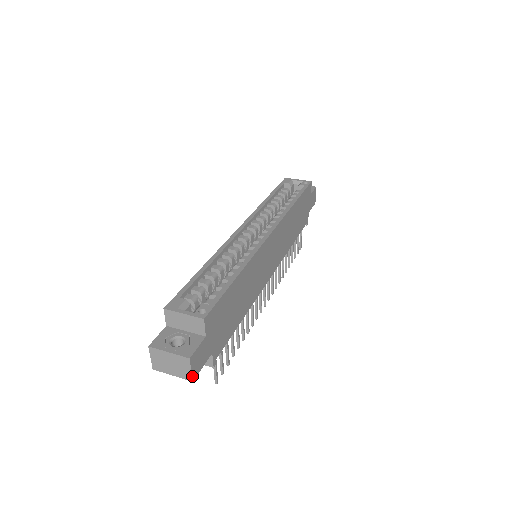
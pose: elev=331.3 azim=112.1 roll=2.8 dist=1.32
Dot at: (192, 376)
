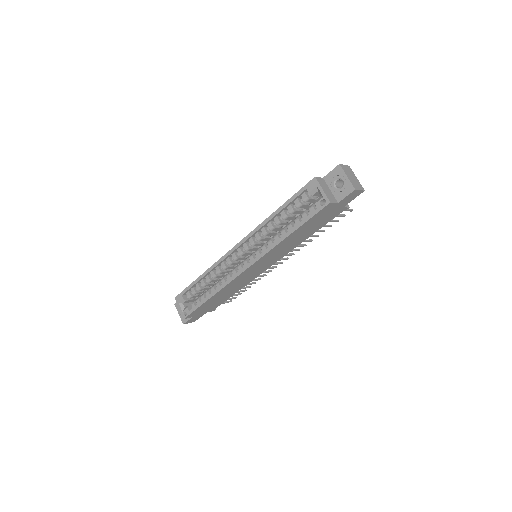
Dot at: occluded
